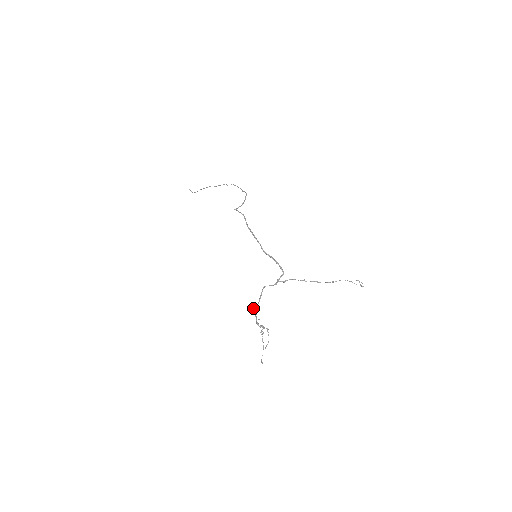
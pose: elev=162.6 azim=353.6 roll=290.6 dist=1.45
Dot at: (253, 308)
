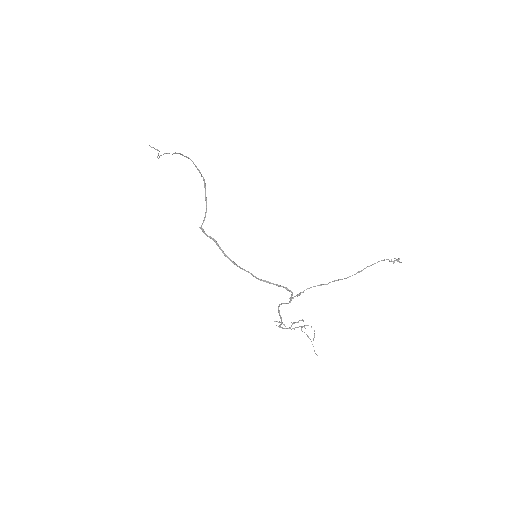
Dot at: occluded
